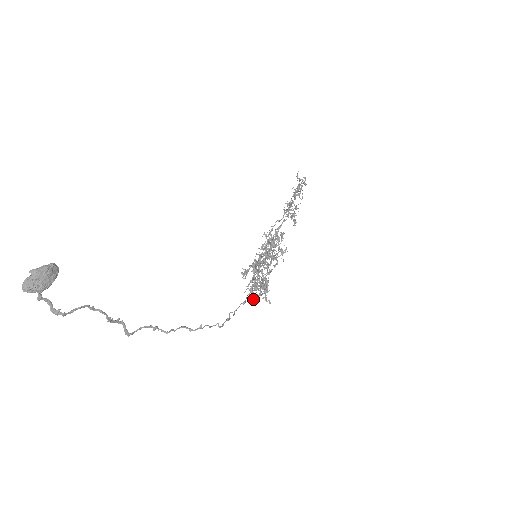
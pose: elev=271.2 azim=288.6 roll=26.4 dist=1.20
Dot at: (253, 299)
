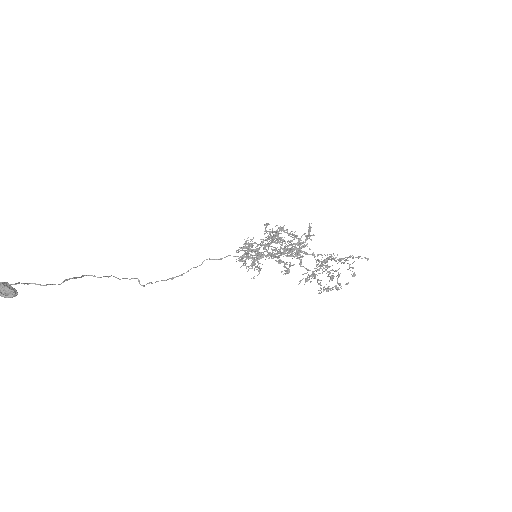
Dot at: (242, 249)
